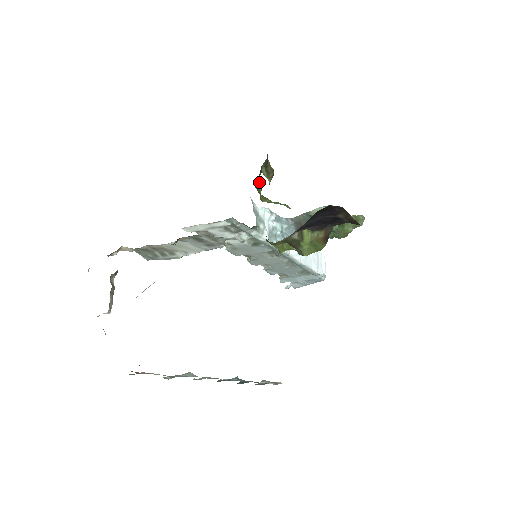
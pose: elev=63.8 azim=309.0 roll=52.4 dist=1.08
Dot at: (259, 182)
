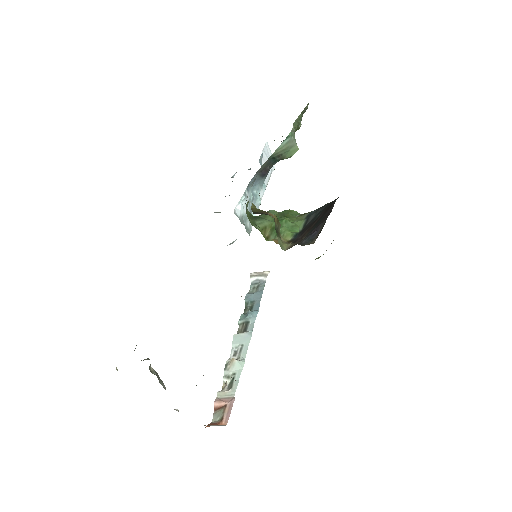
Dot at: (246, 207)
